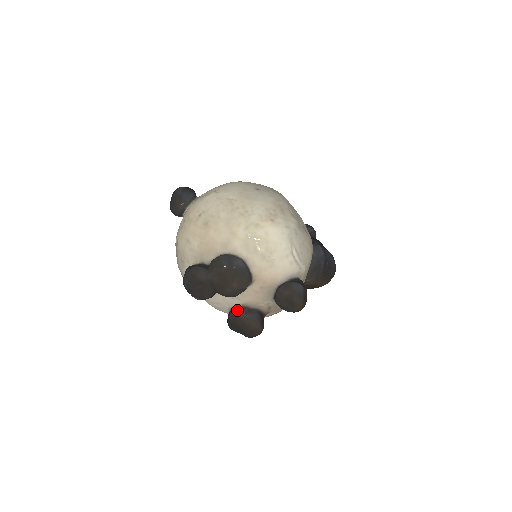
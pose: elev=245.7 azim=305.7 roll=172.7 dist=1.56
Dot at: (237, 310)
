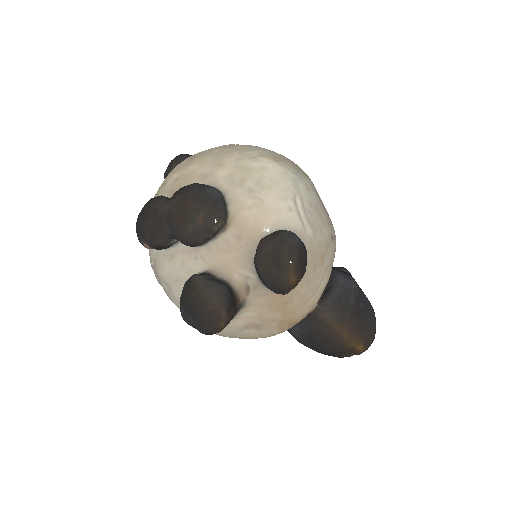
Dot at: occluded
